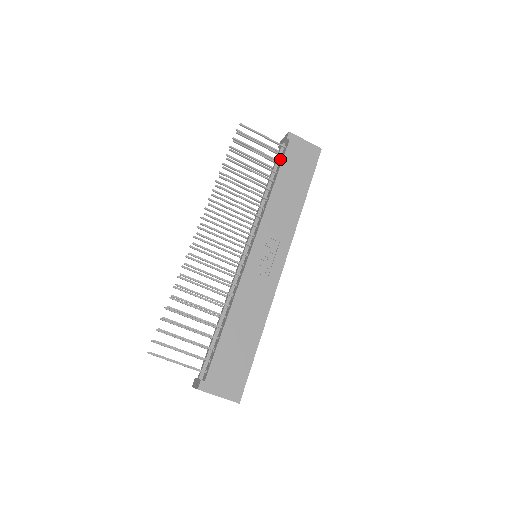
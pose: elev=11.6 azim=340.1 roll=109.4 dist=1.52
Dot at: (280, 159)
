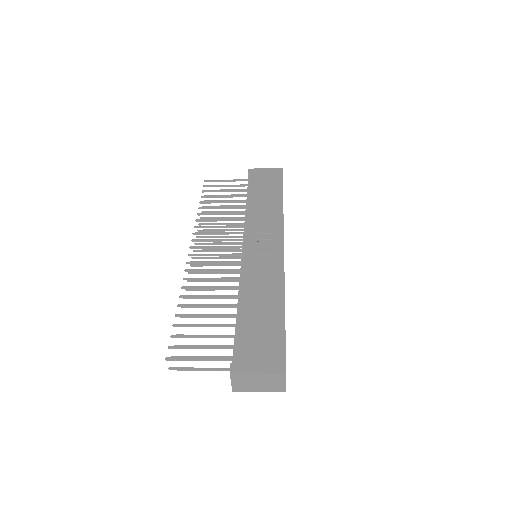
Dot at: occluded
